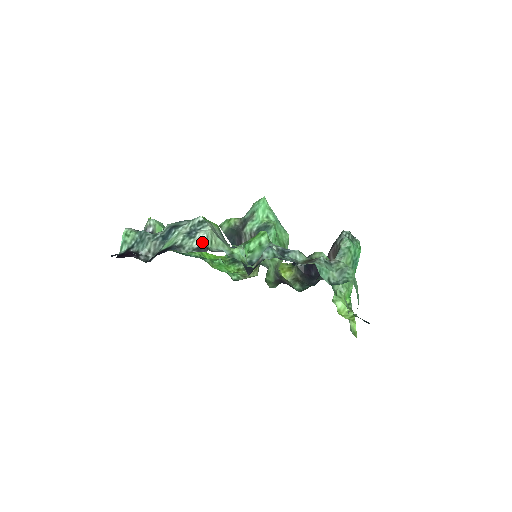
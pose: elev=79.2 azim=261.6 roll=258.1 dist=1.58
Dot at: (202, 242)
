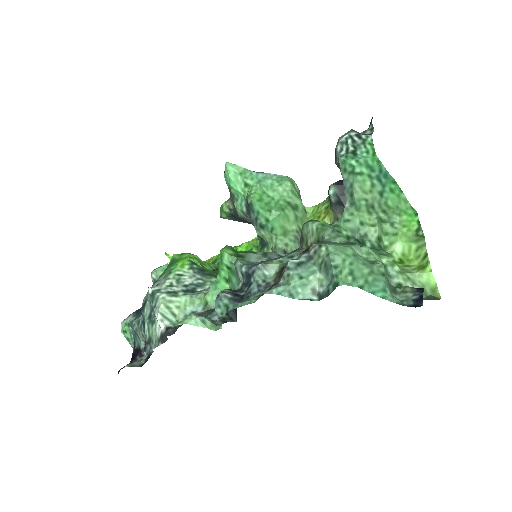
Dot at: (161, 326)
